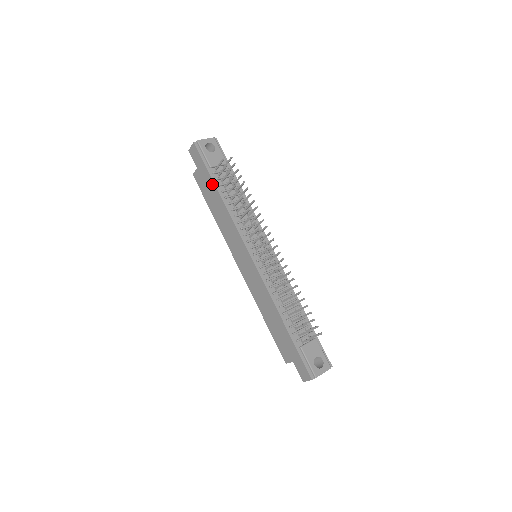
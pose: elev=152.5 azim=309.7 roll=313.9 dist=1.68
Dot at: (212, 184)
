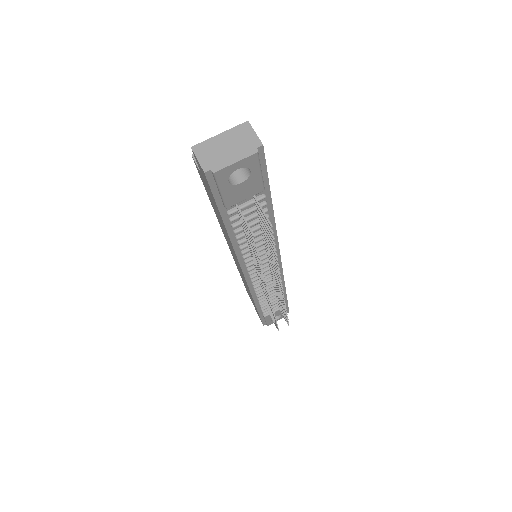
Dot at: (221, 218)
